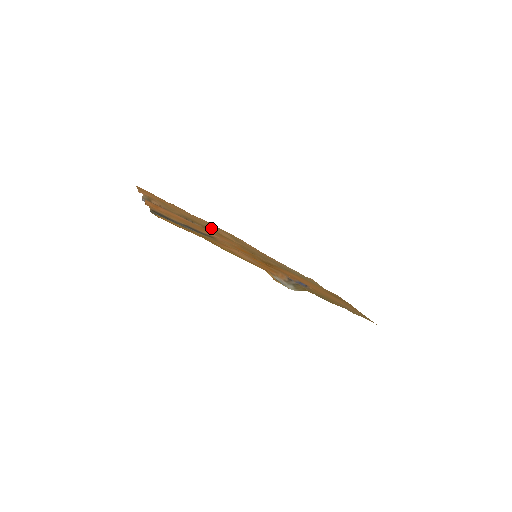
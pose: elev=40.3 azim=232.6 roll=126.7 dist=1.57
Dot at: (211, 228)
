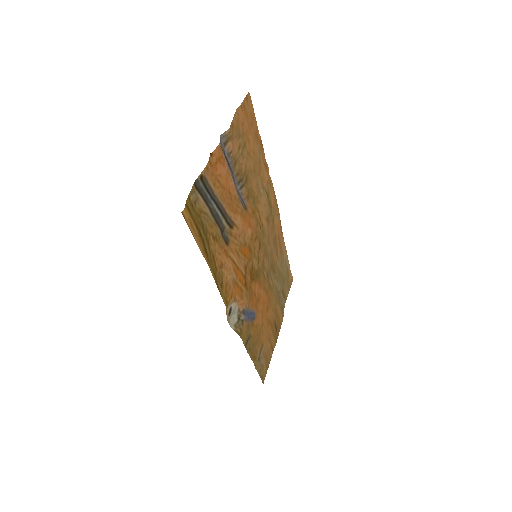
Dot at: (257, 196)
